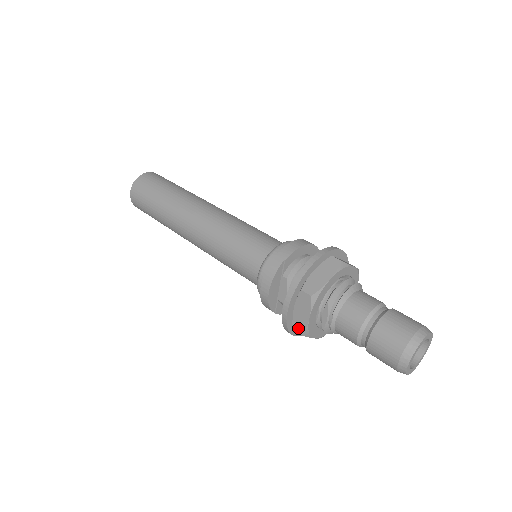
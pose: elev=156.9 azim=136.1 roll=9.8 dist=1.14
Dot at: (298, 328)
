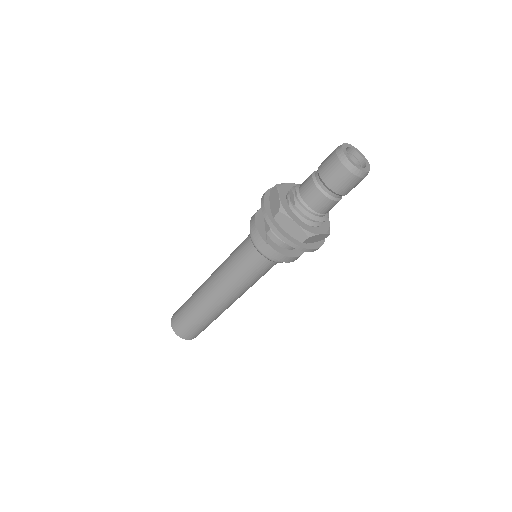
Dot at: (276, 211)
